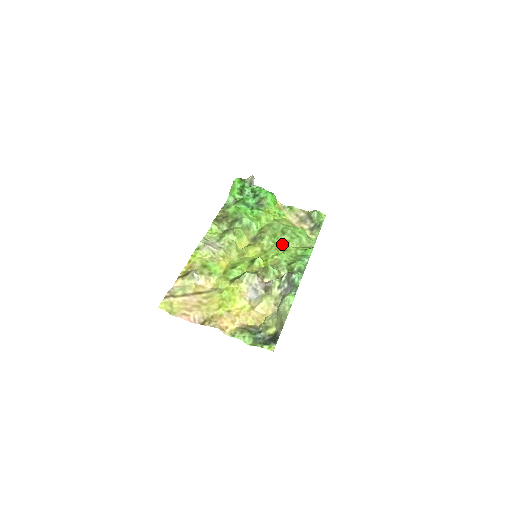
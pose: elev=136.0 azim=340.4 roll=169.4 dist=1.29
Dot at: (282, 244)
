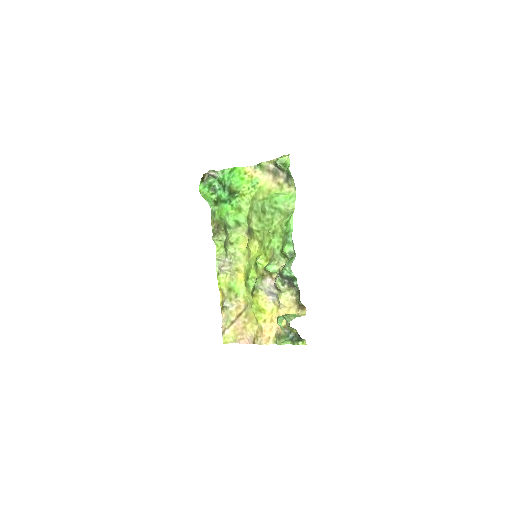
Dot at: (269, 226)
